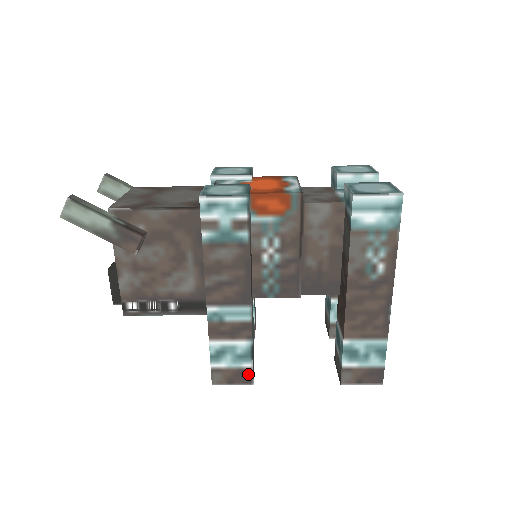
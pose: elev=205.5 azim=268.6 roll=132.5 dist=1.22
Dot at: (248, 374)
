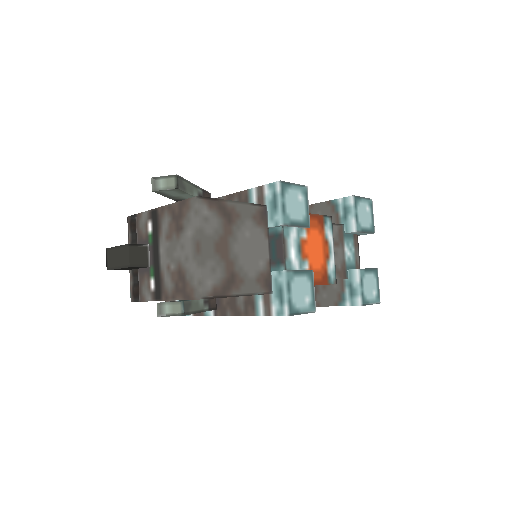
Dot at: occluded
